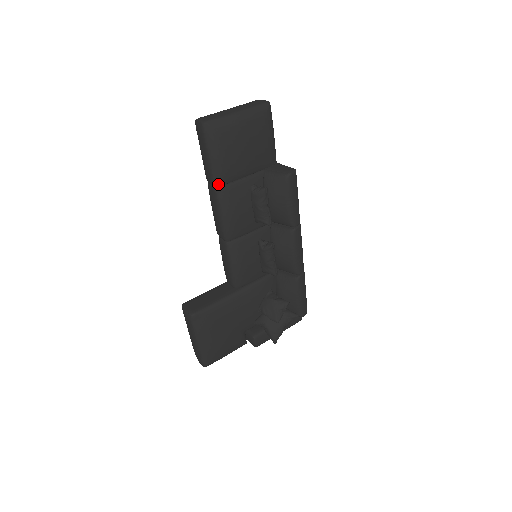
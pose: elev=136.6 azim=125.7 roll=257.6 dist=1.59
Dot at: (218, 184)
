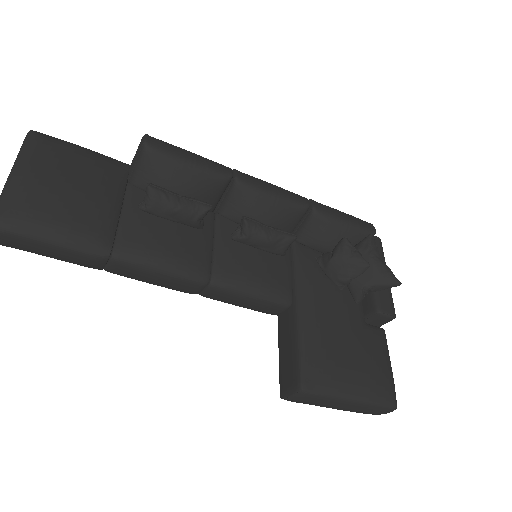
Dot at: (106, 251)
